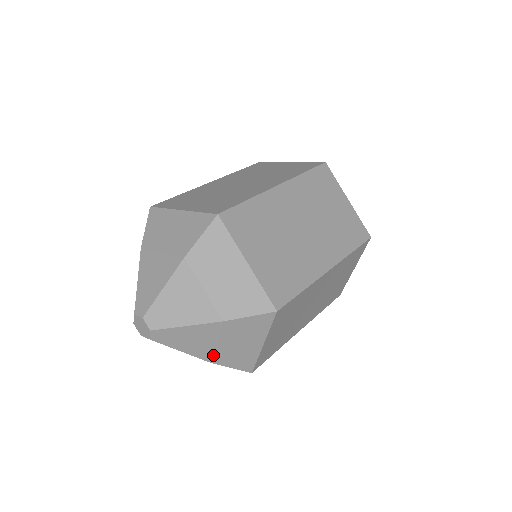
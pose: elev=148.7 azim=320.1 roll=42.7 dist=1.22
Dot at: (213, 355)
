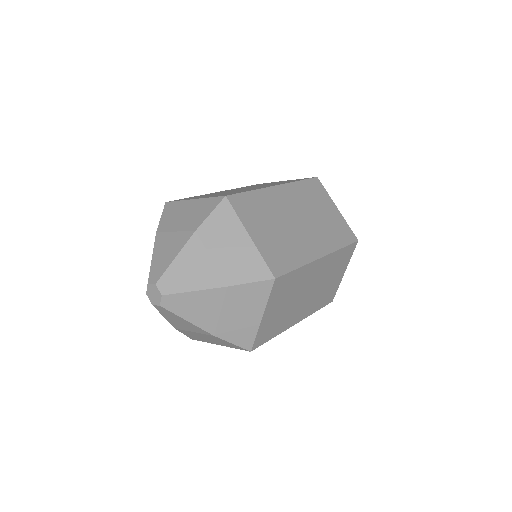
Dot at: (216, 326)
